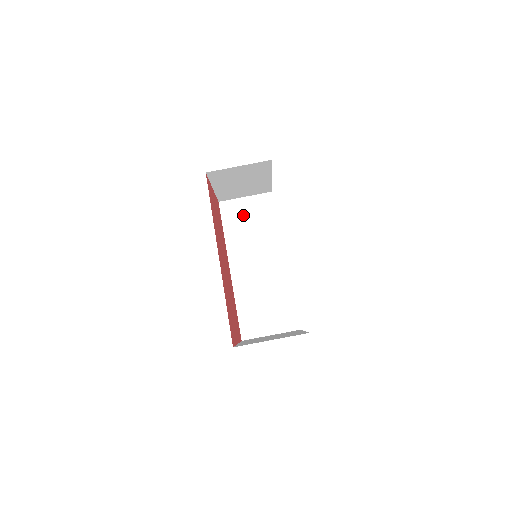
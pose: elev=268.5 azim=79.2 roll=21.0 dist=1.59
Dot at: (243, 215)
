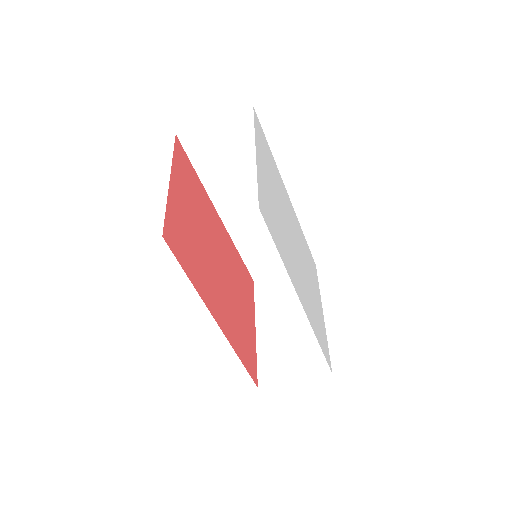
Dot at: (218, 149)
